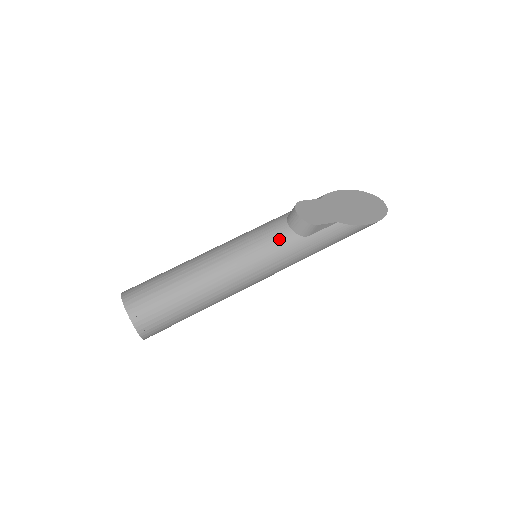
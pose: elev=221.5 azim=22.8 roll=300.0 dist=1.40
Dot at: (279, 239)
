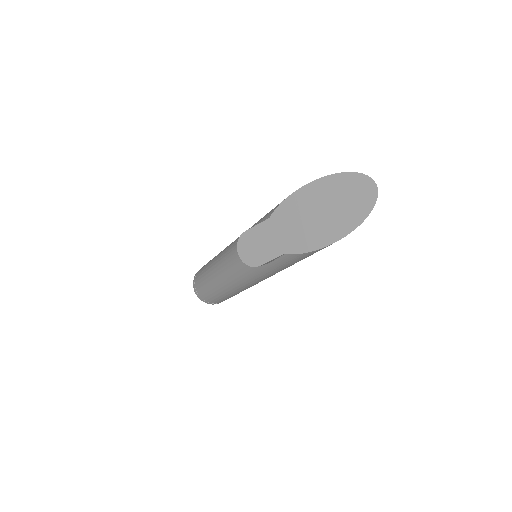
Dot at: occluded
